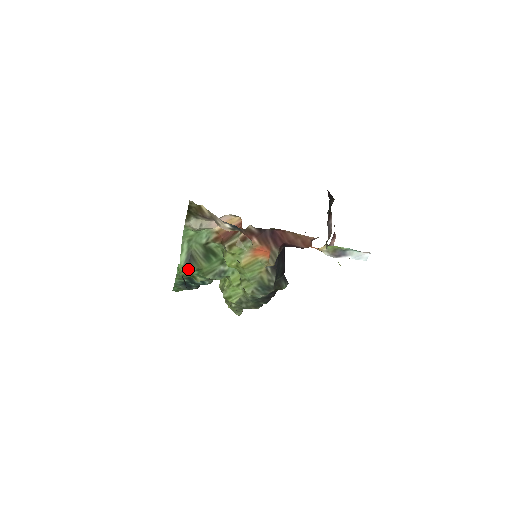
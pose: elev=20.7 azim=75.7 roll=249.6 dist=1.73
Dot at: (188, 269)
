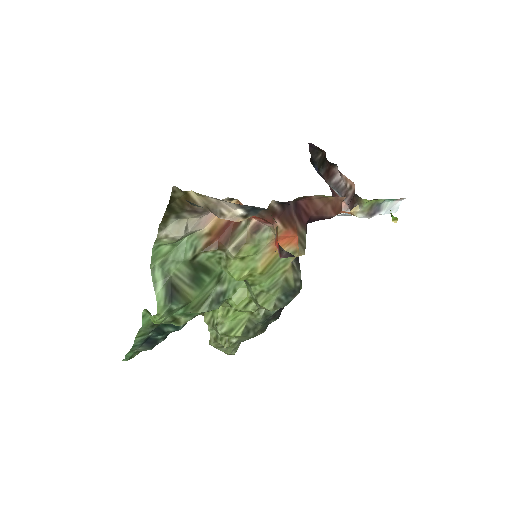
Dot at: (171, 309)
